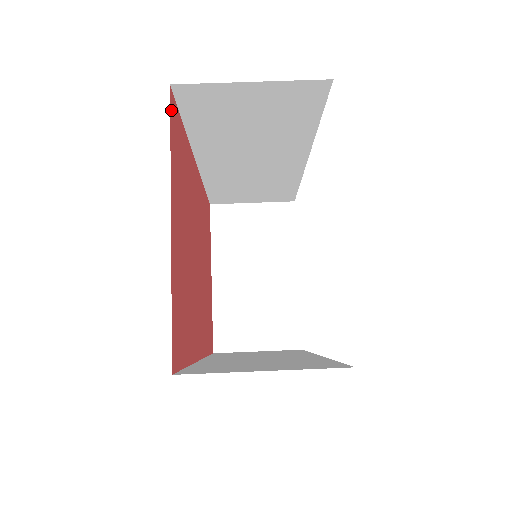
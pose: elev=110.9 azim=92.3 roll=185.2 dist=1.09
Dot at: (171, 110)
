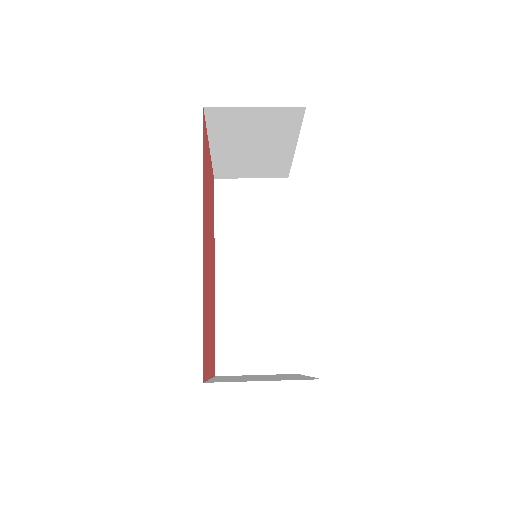
Dot at: (213, 177)
